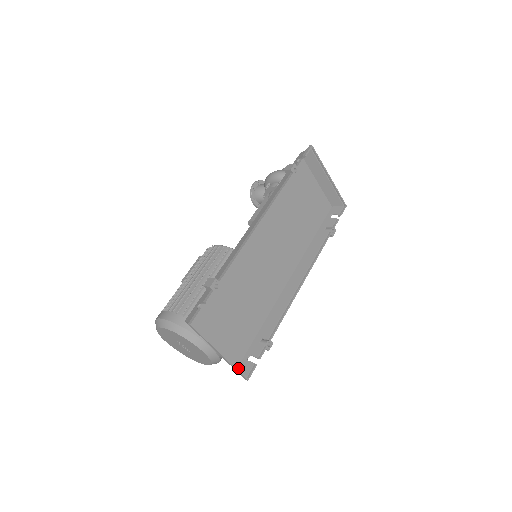
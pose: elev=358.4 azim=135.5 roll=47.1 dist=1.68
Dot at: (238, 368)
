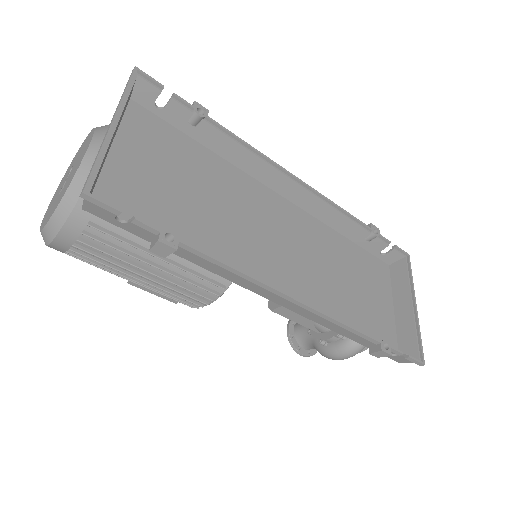
Dot at: (99, 169)
